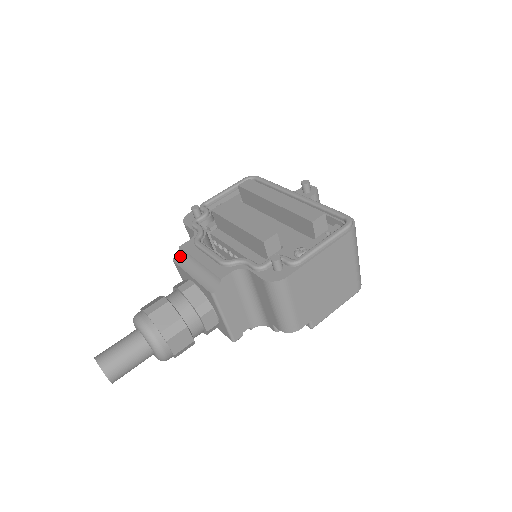
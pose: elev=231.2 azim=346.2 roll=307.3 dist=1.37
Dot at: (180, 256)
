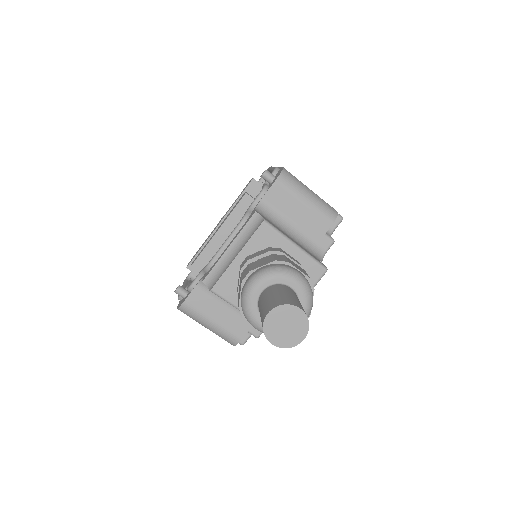
Dot at: (212, 282)
